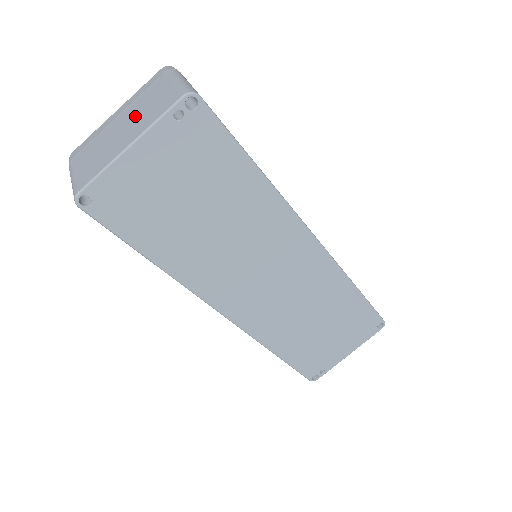
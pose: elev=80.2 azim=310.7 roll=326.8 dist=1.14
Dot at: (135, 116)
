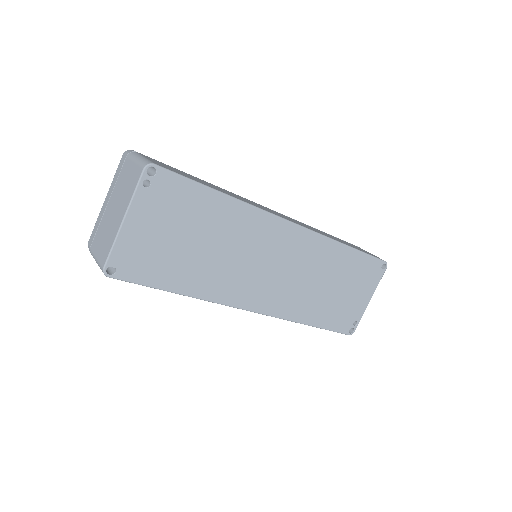
Dot at: (119, 197)
